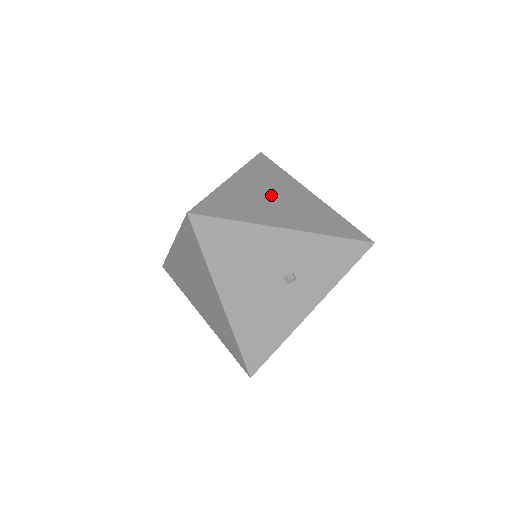
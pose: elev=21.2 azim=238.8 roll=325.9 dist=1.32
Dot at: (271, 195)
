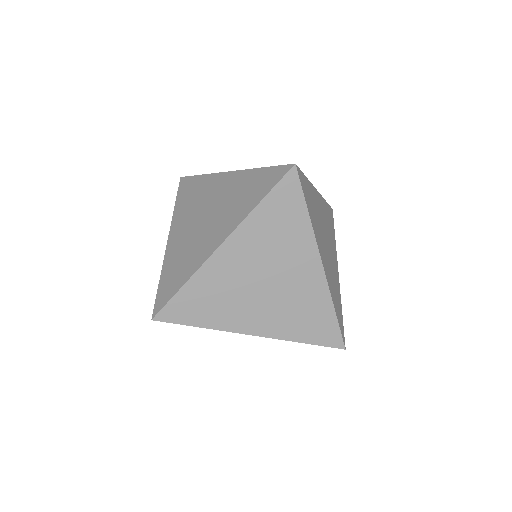
Dot at: (261, 277)
